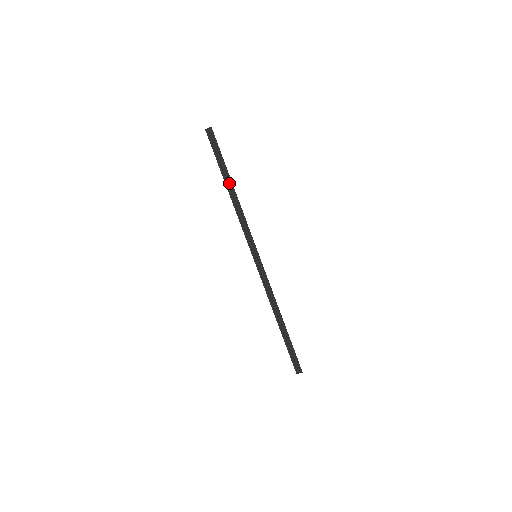
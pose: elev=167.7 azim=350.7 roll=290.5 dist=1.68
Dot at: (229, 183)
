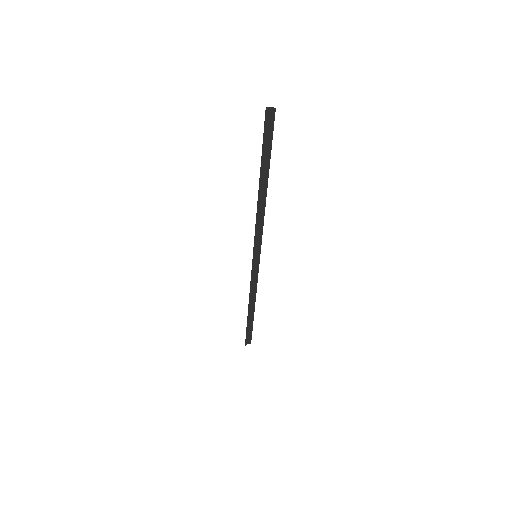
Dot at: (264, 181)
